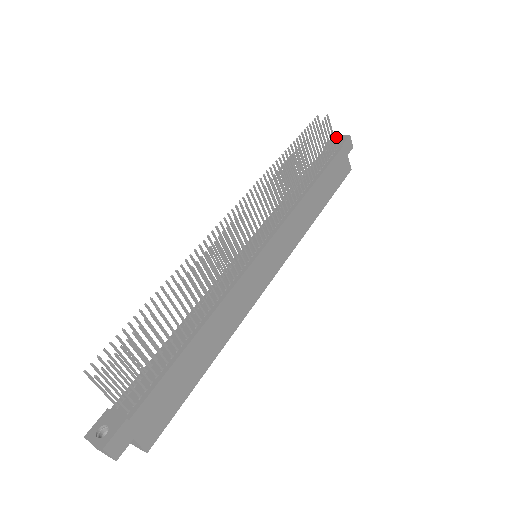
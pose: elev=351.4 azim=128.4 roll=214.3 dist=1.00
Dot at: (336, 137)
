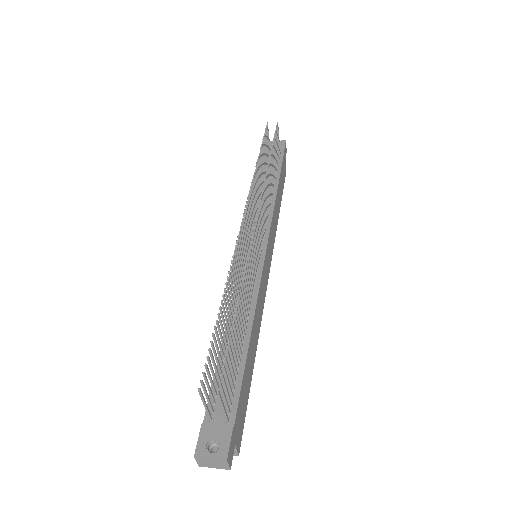
Dot at: occluded
